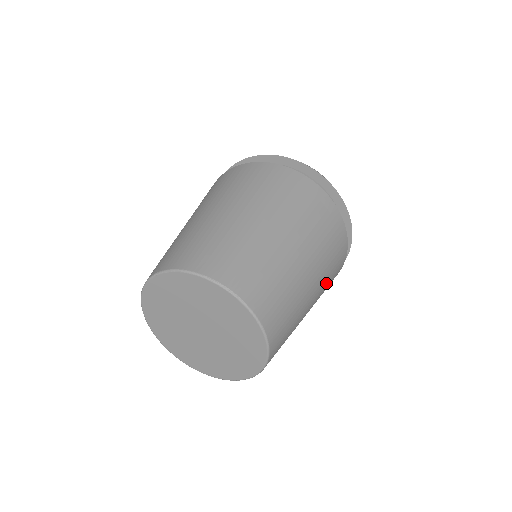
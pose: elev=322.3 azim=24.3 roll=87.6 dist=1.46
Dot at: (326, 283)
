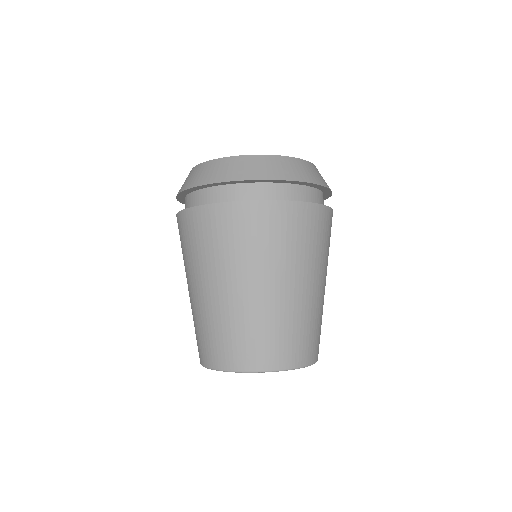
Dot at: occluded
